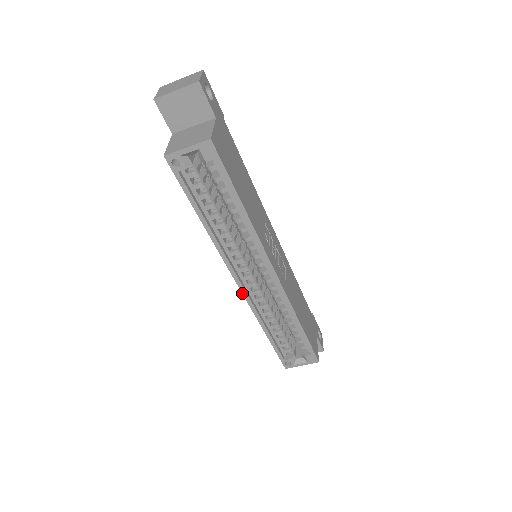
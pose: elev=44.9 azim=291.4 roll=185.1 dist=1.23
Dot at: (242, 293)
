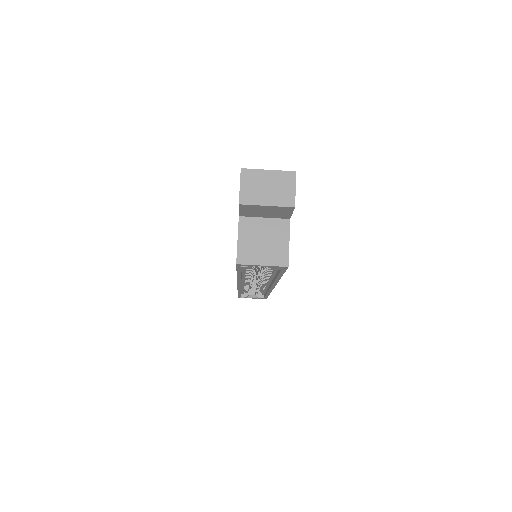
Dot at: (237, 287)
